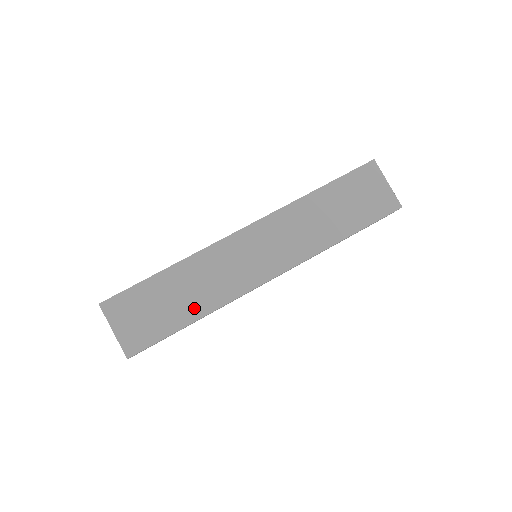
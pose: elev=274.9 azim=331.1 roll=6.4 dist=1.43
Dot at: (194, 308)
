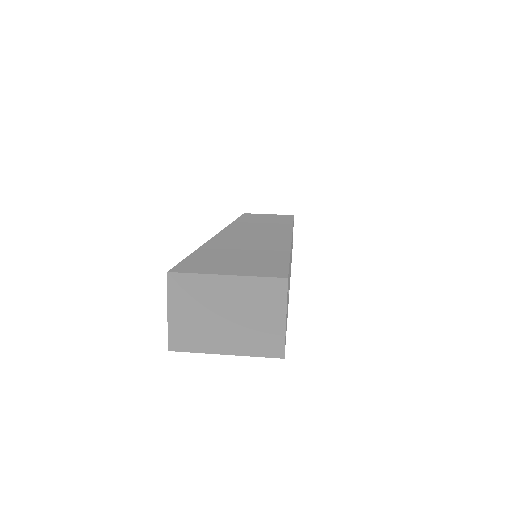
Dot at: (272, 249)
